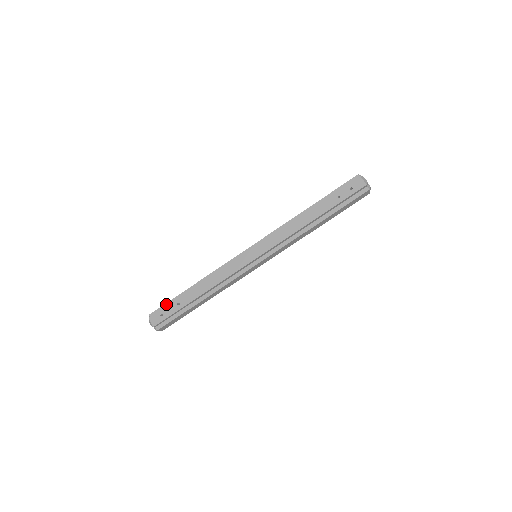
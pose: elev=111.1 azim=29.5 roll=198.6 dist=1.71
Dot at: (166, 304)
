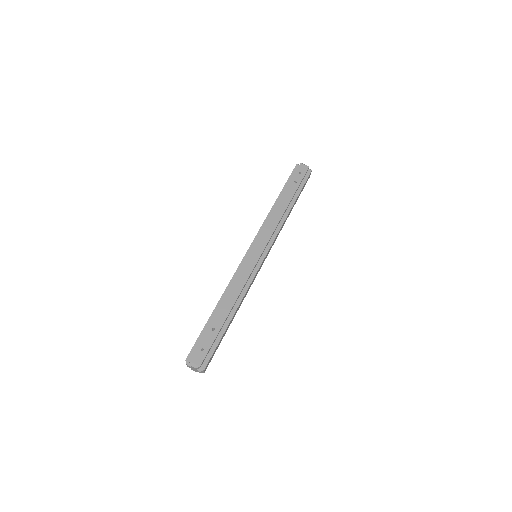
Dot at: (198, 339)
